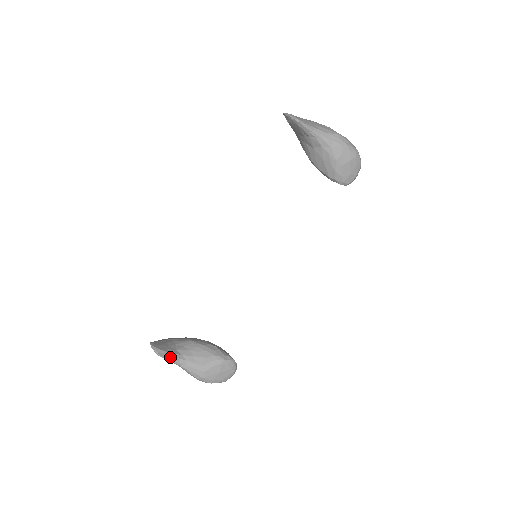
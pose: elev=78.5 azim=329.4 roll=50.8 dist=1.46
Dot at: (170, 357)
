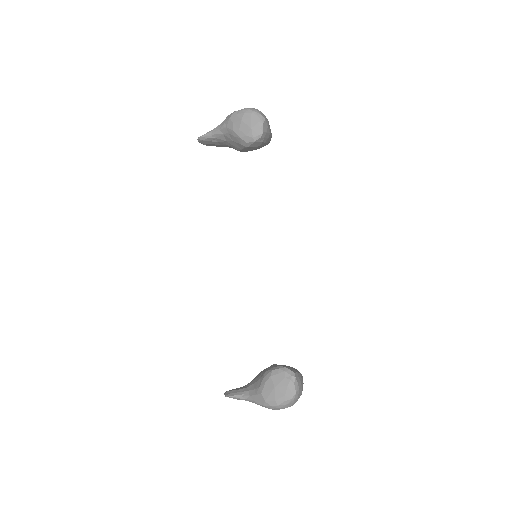
Dot at: (234, 394)
